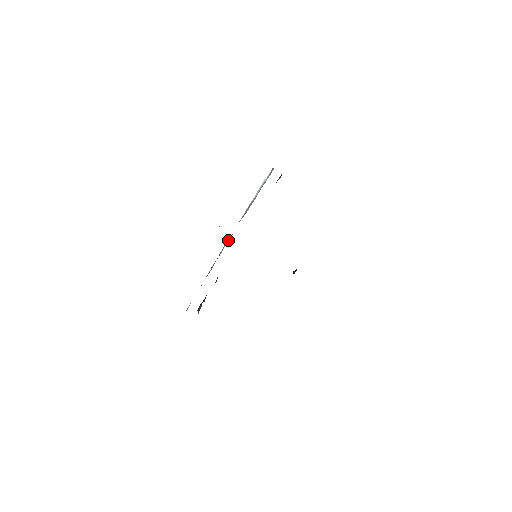
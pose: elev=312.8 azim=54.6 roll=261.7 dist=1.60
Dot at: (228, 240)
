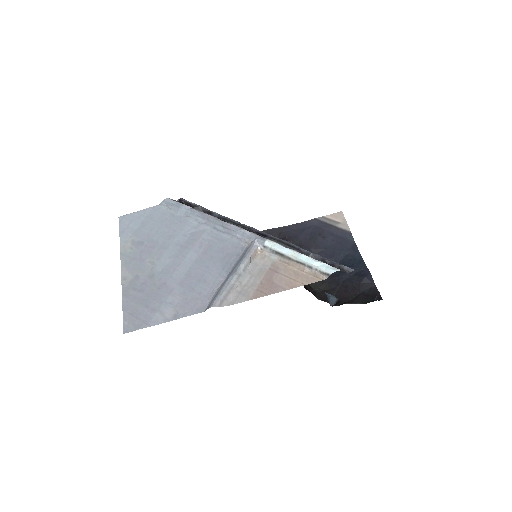
Dot at: (239, 238)
